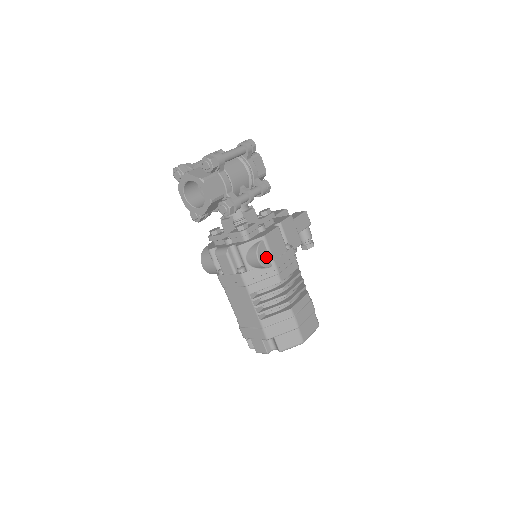
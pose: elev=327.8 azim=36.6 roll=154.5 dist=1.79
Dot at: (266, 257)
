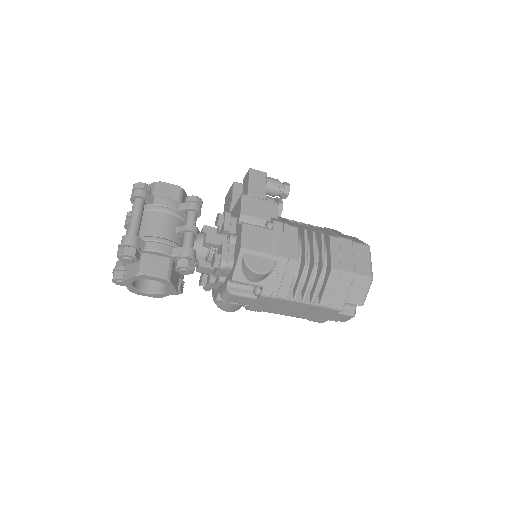
Dot at: (263, 262)
